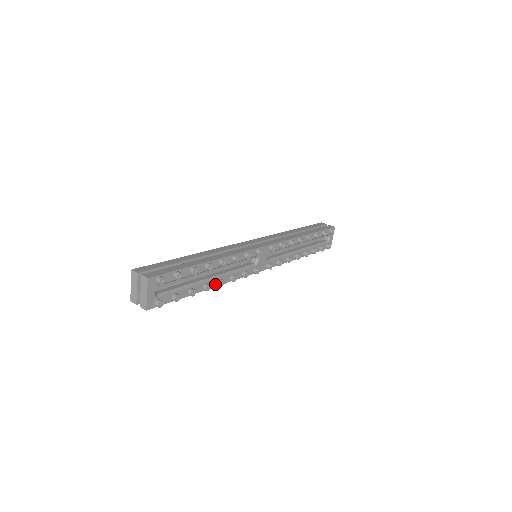
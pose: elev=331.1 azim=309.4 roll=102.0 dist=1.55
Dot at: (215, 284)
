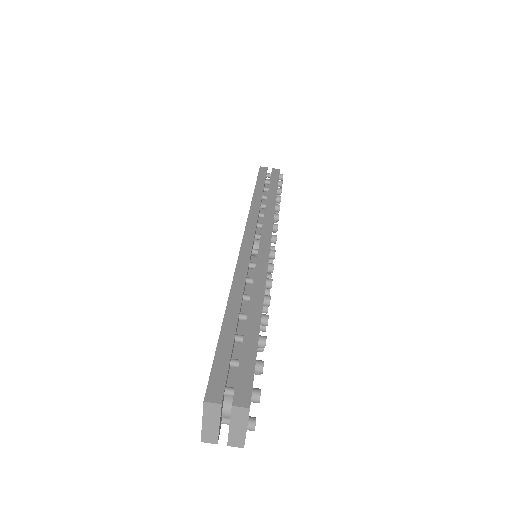
Dot at: occluded
